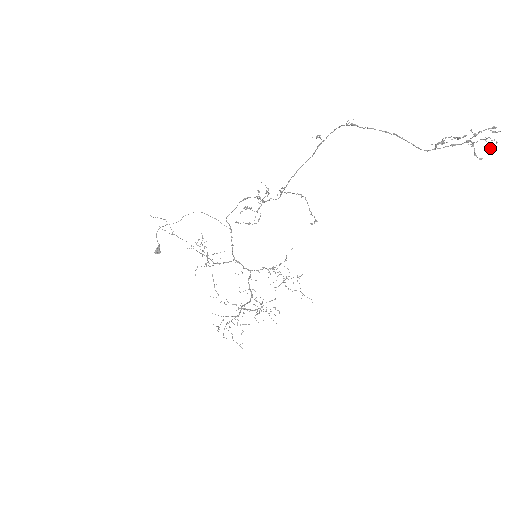
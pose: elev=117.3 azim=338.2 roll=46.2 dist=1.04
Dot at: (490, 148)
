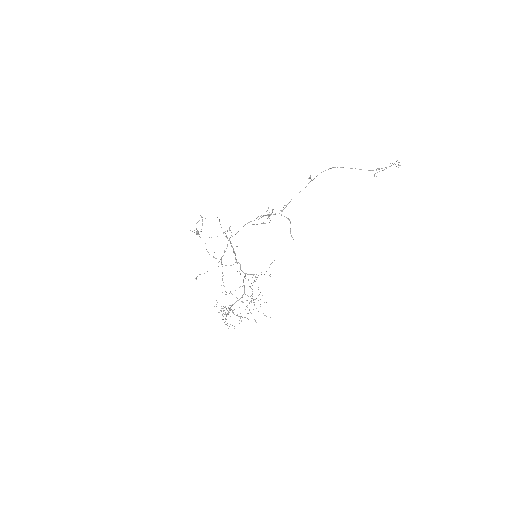
Dot at: occluded
